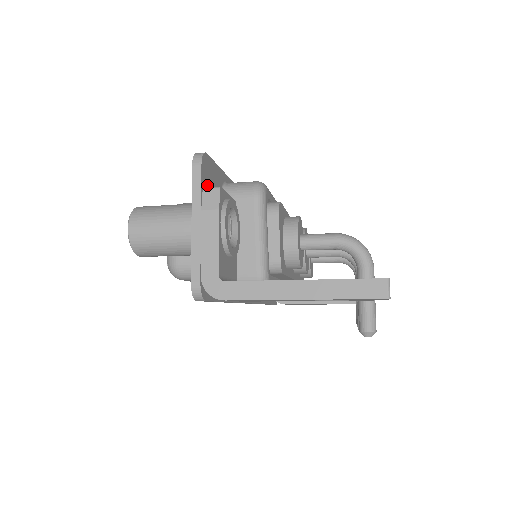
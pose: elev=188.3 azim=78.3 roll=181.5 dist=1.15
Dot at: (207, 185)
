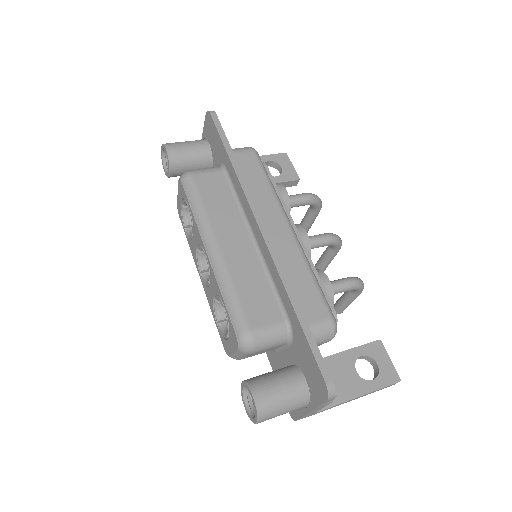
Dot at: occluded
